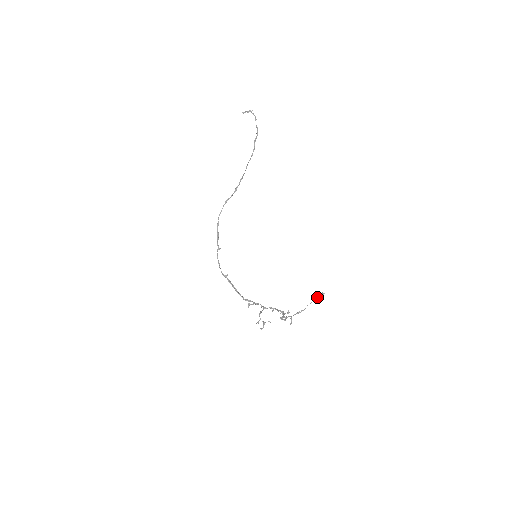
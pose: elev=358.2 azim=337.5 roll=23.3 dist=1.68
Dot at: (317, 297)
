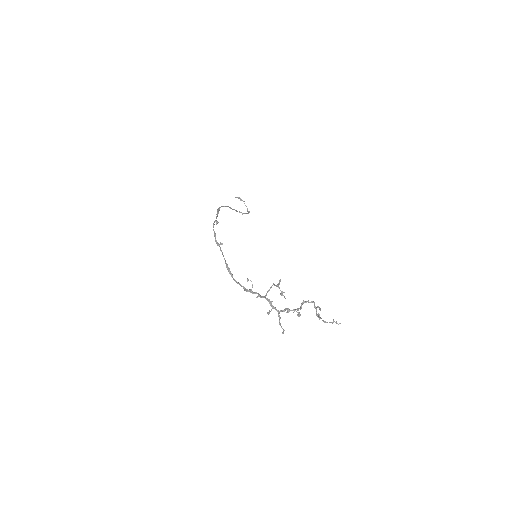
Dot at: (332, 322)
